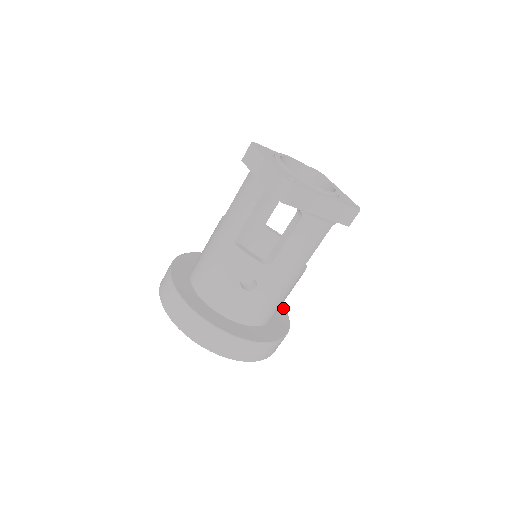
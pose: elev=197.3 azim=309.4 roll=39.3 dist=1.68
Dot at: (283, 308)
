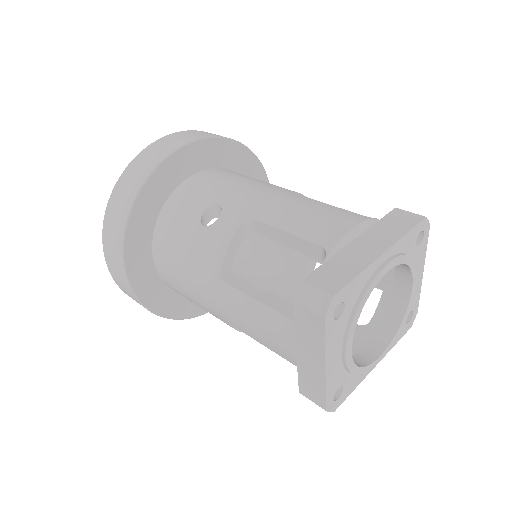
Dot at: occluded
